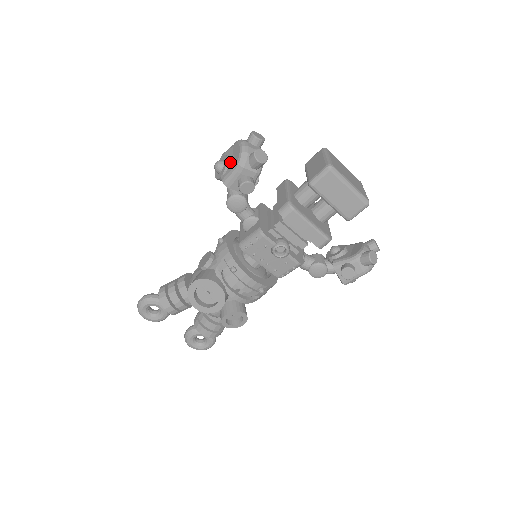
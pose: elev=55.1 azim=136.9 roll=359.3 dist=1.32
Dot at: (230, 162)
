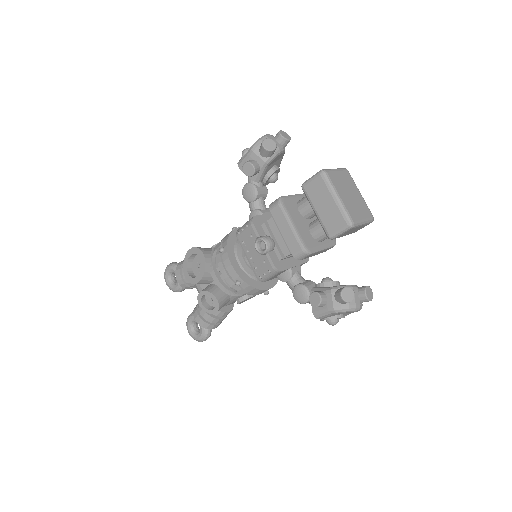
Dot at: occluded
